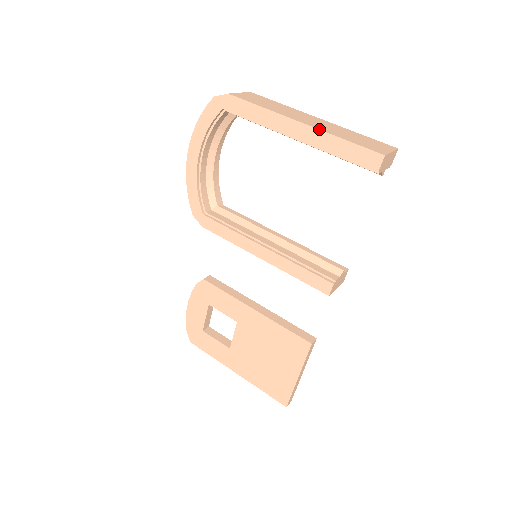
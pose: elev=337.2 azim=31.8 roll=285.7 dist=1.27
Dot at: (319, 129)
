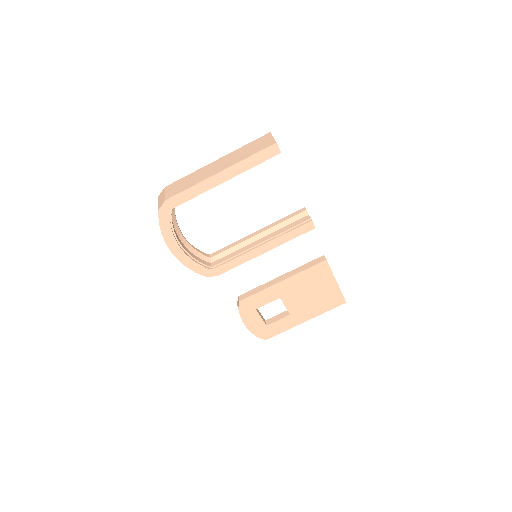
Dot at: (233, 165)
